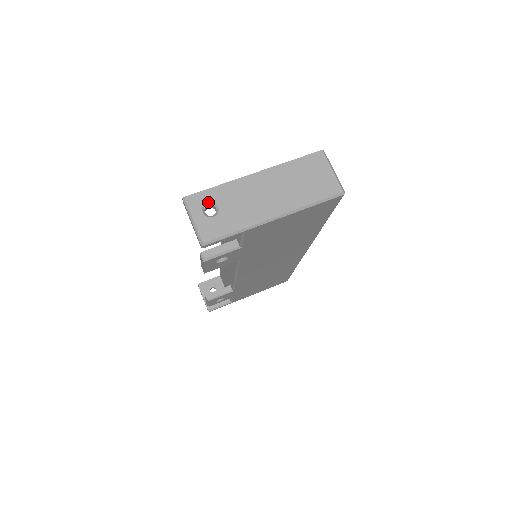
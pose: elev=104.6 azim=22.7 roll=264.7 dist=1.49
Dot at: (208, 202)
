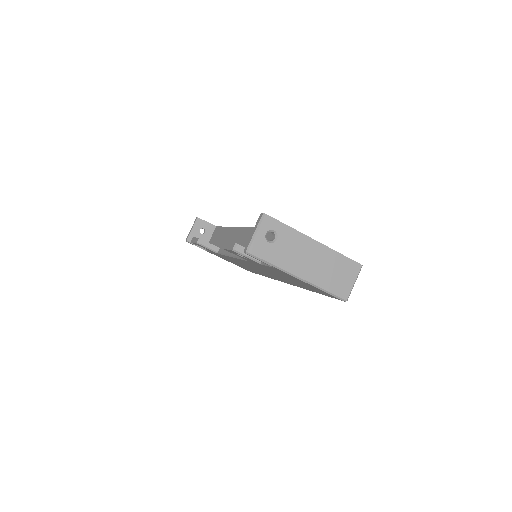
Dot at: (275, 231)
